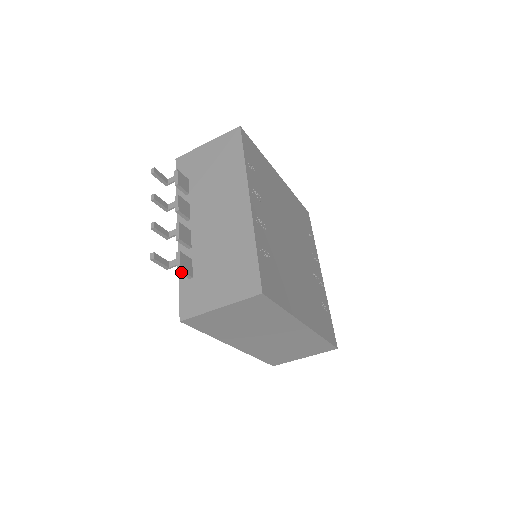
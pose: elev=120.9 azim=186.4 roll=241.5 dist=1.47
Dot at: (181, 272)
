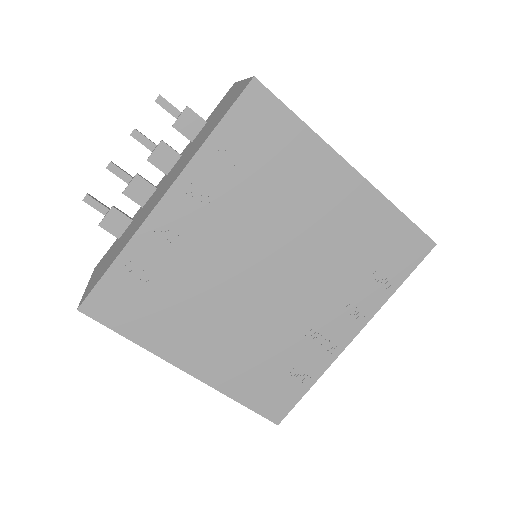
Dot at: (103, 227)
